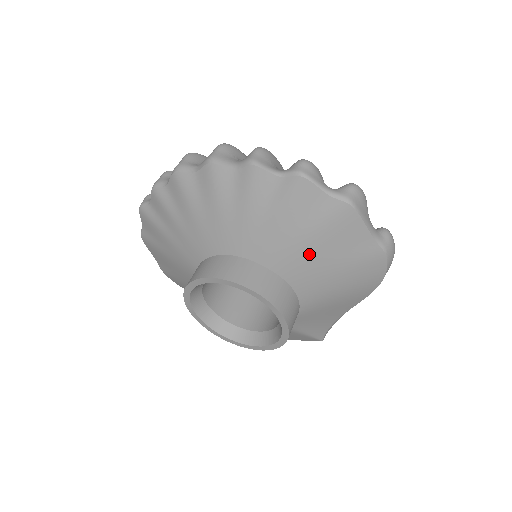
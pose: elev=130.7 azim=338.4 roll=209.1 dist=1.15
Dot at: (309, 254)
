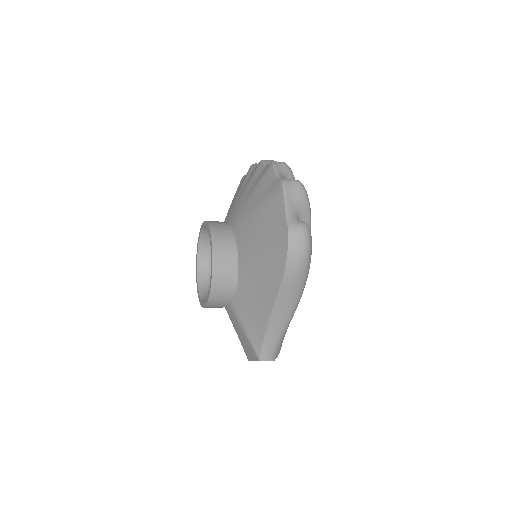
Dot at: (253, 222)
